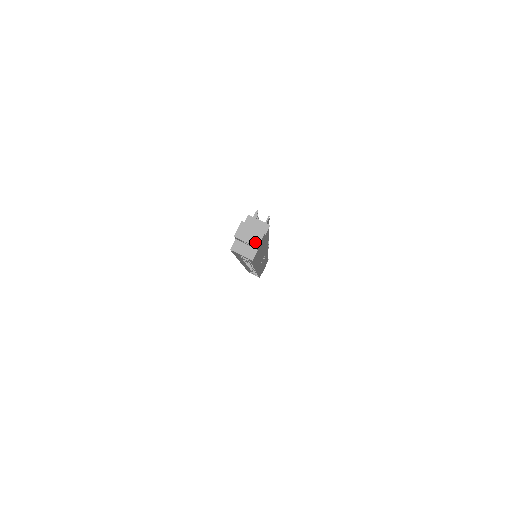
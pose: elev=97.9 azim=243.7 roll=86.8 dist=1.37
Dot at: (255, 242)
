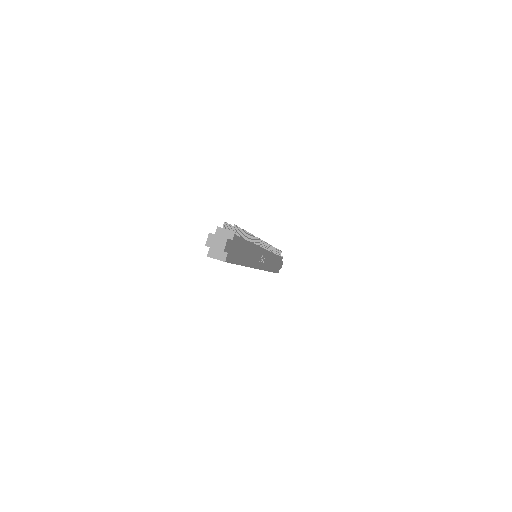
Dot at: (221, 247)
